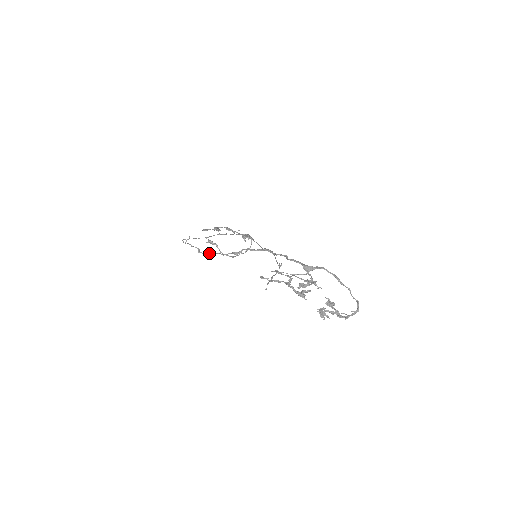
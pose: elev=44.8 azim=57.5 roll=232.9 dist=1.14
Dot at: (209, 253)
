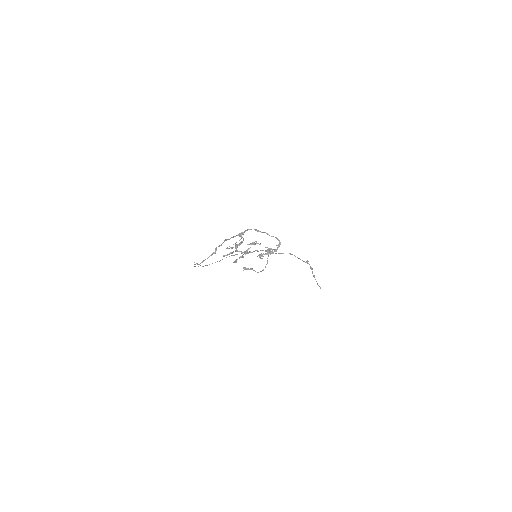
Dot at: (201, 262)
